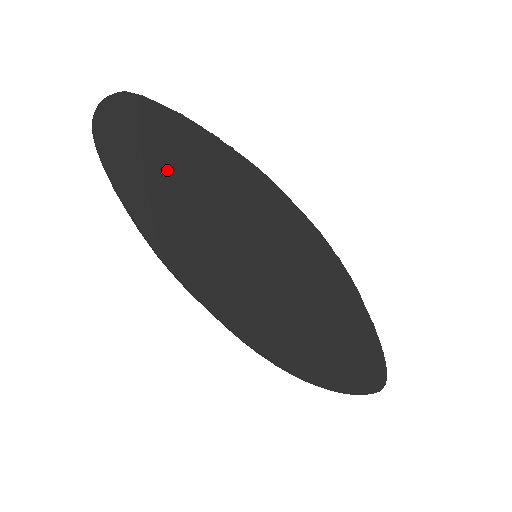
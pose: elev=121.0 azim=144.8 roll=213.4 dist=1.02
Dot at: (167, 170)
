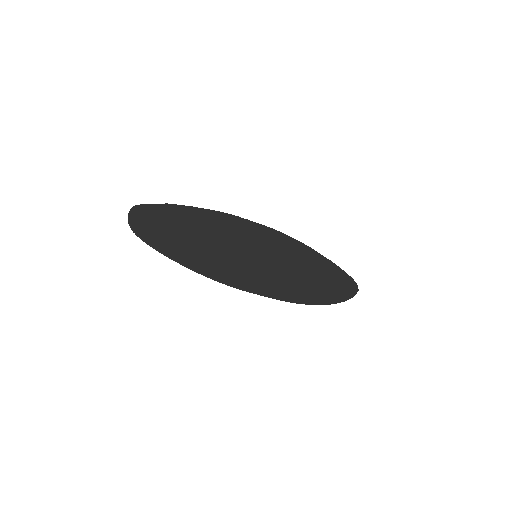
Dot at: (185, 235)
